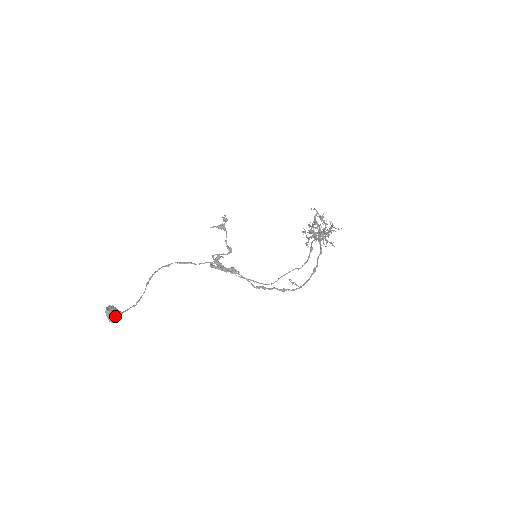
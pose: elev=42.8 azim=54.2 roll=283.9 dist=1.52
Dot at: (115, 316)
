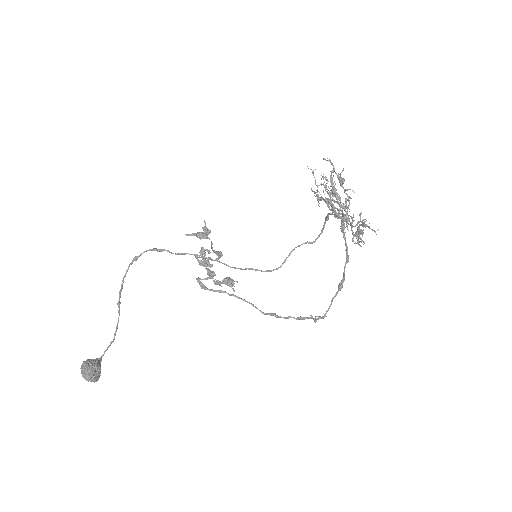
Dot at: (96, 376)
